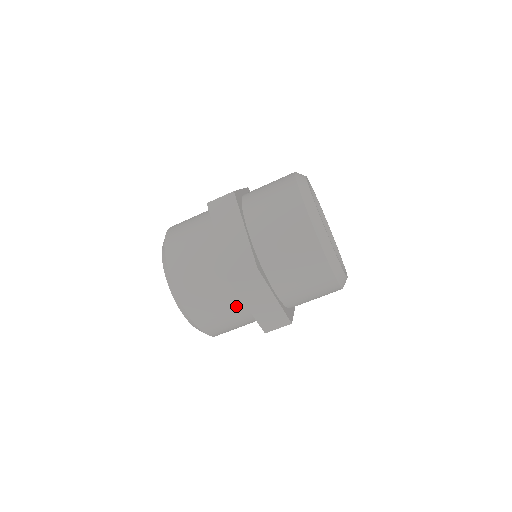
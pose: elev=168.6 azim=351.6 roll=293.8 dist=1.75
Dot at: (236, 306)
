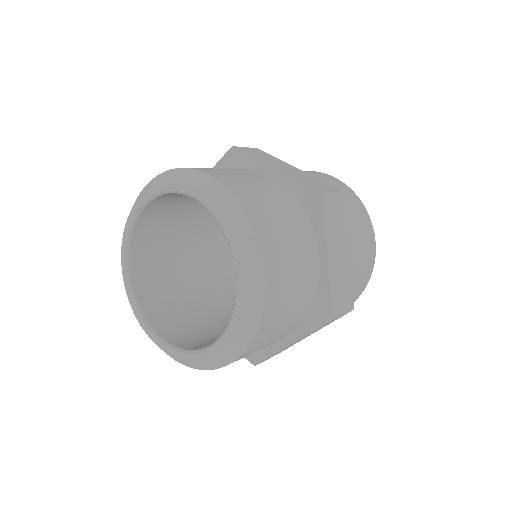
Dot at: (310, 256)
